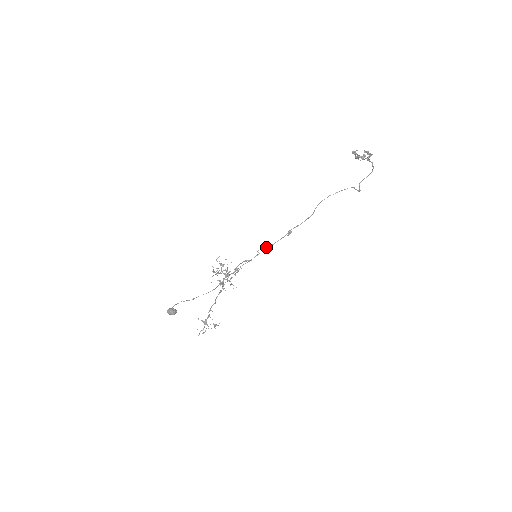
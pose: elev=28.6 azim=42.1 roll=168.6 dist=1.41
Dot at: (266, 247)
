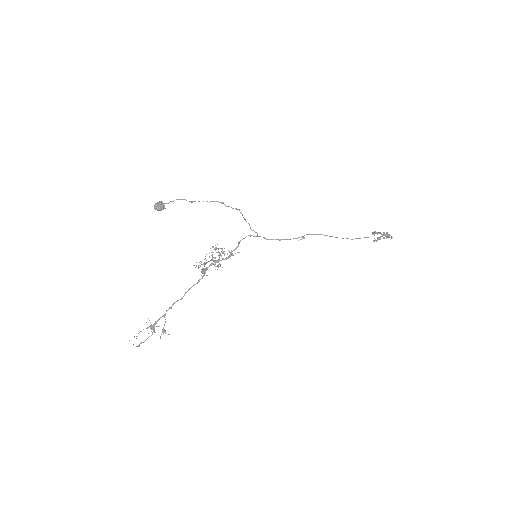
Dot at: occluded
